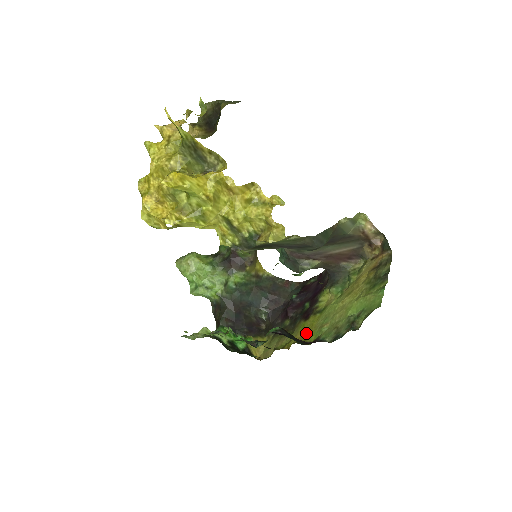
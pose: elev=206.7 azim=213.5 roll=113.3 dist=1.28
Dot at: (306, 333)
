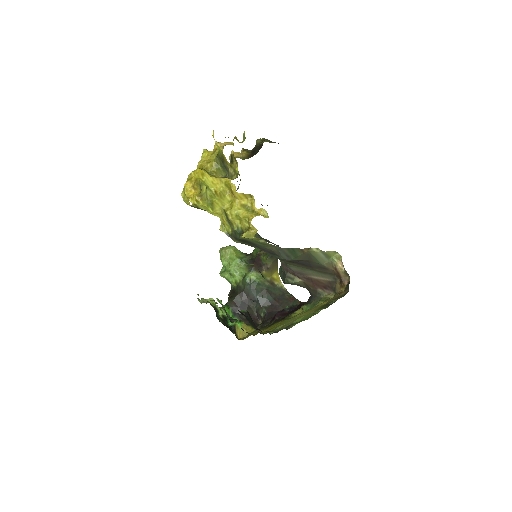
Dot at: (270, 329)
